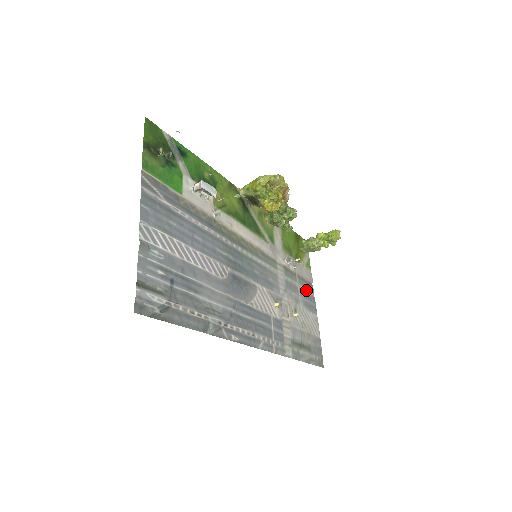
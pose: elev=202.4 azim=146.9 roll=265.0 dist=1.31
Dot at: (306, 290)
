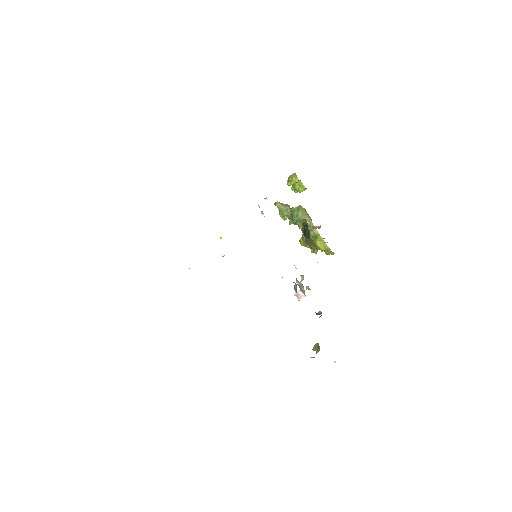
Dot at: occluded
